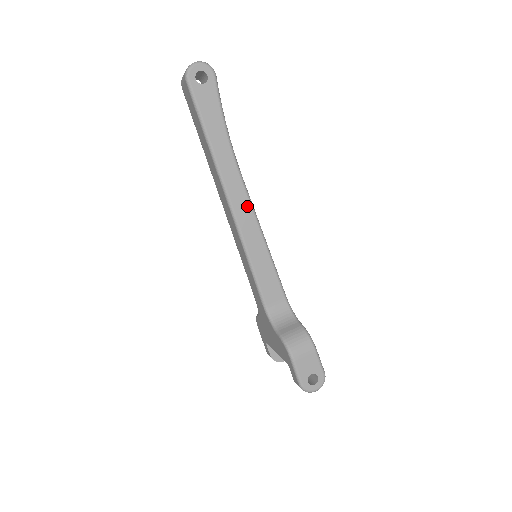
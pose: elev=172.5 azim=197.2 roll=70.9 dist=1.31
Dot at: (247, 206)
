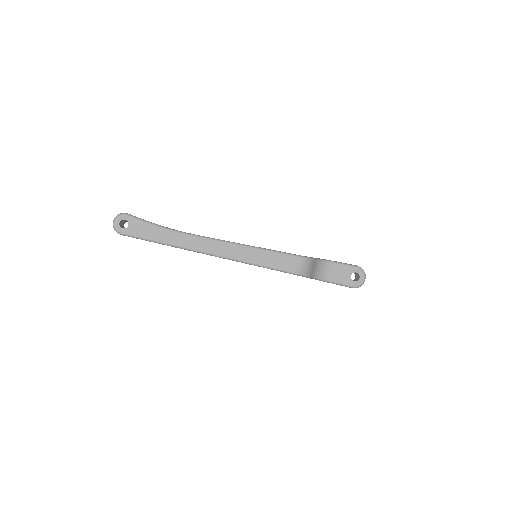
Dot at: (218, 244)
